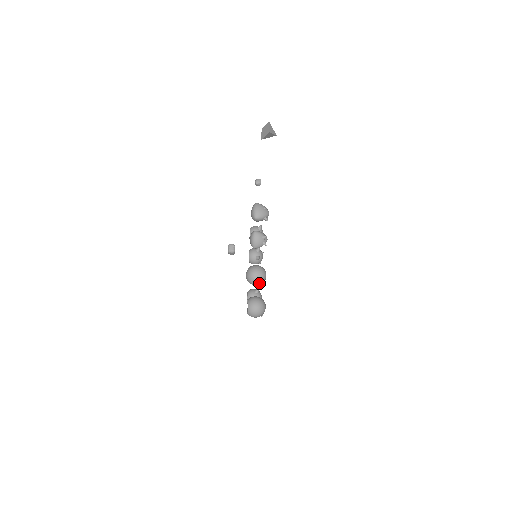
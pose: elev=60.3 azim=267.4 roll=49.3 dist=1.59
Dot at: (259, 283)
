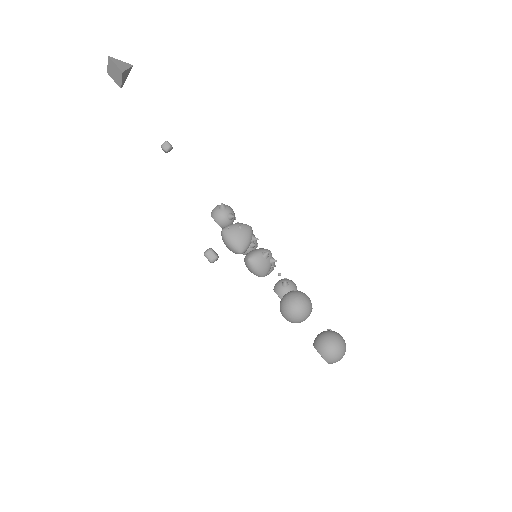
Dot at: (309, 315)
